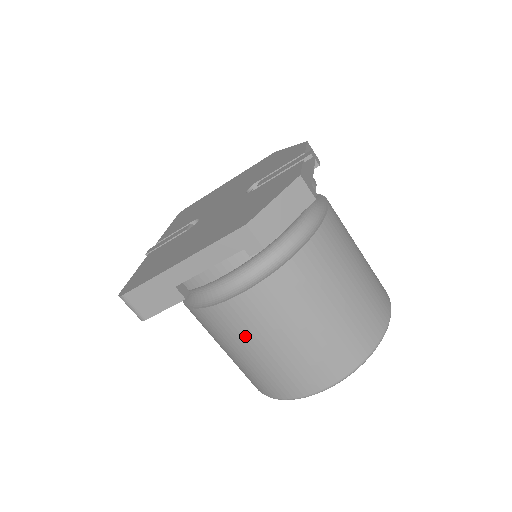
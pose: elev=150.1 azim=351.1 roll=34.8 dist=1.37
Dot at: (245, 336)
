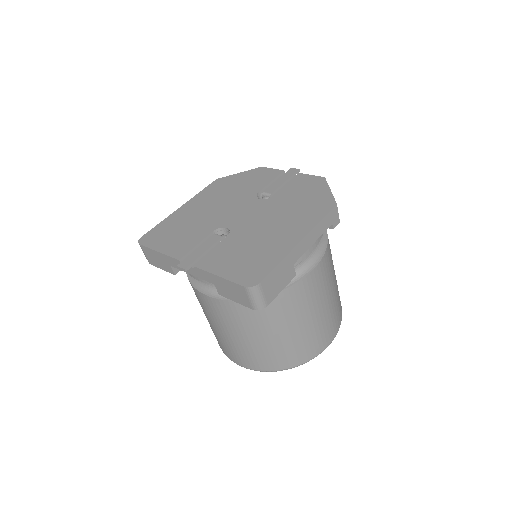
Dot at: (310, 303)
